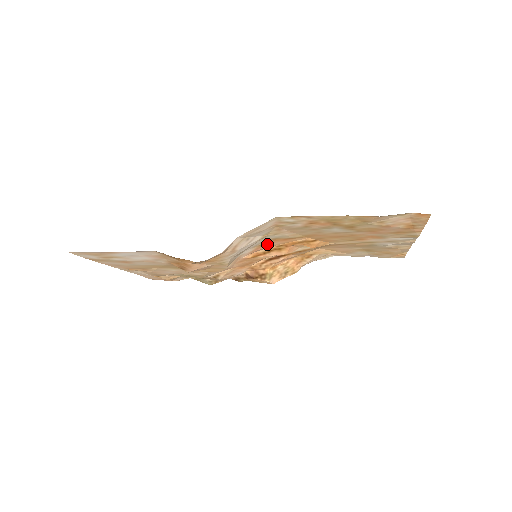
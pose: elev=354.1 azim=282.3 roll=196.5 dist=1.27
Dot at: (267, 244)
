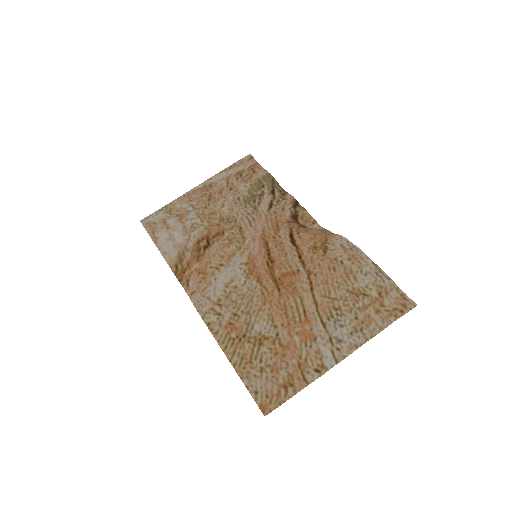
Dot at: (254, 262)
